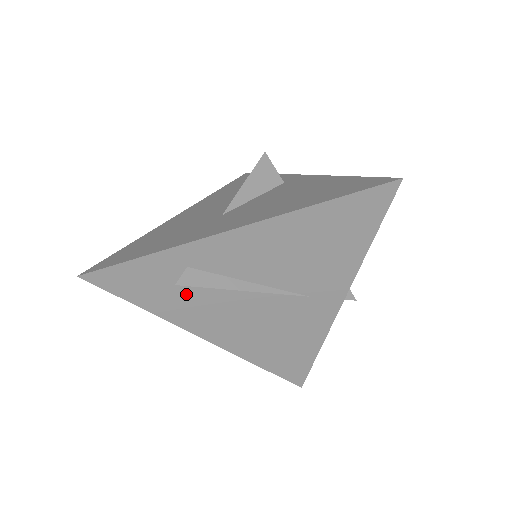
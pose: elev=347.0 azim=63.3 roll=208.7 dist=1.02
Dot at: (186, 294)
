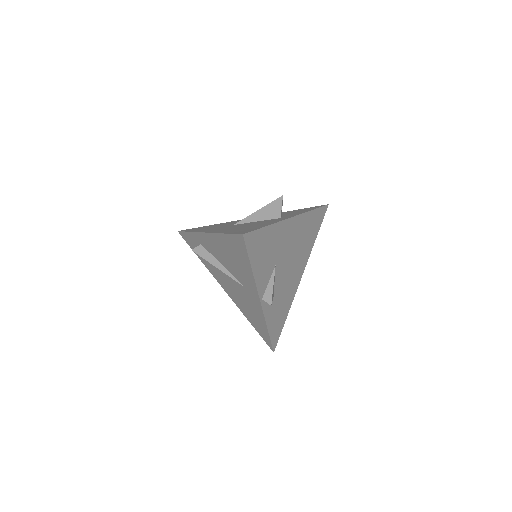
Dot at: occluded
